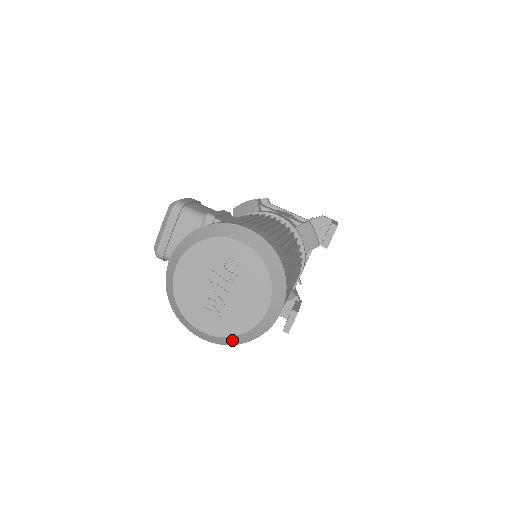
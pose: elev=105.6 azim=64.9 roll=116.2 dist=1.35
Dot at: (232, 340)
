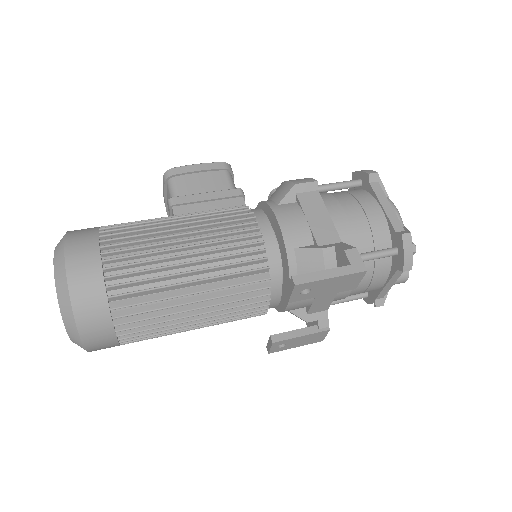
Dot at: occluded
